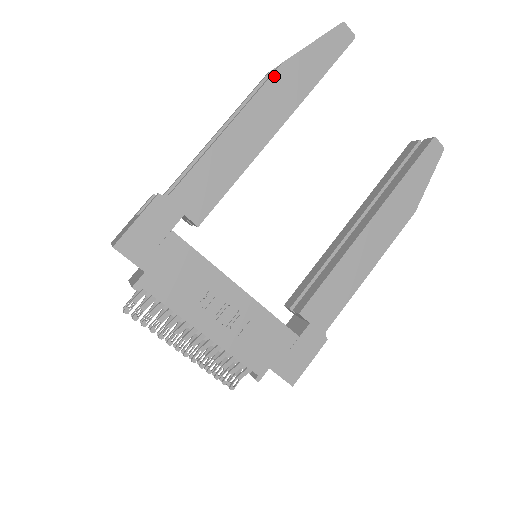
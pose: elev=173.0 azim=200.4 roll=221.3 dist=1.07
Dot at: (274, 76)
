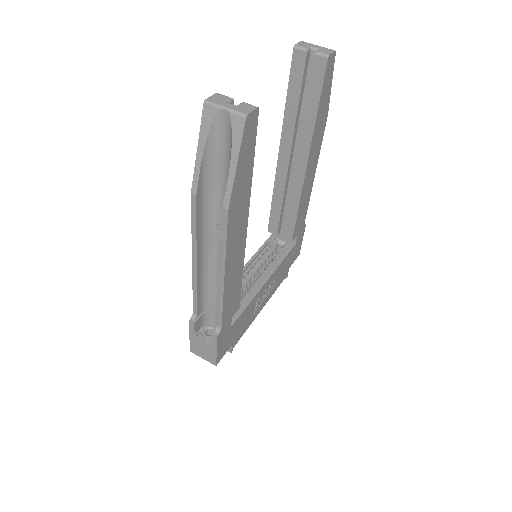
Dot at: (229, 223)
